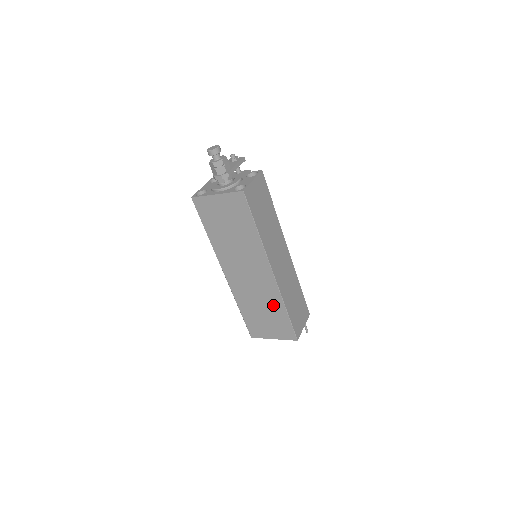
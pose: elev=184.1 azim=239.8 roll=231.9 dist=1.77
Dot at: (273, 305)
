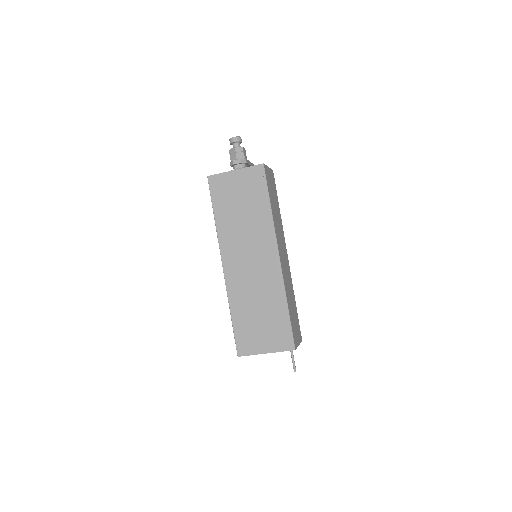
Dot at: (273, 301)
